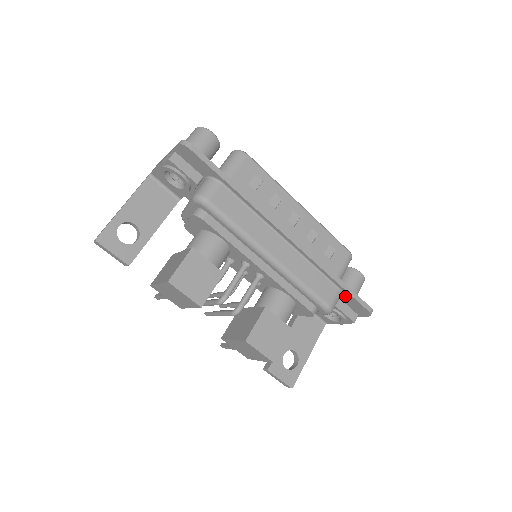
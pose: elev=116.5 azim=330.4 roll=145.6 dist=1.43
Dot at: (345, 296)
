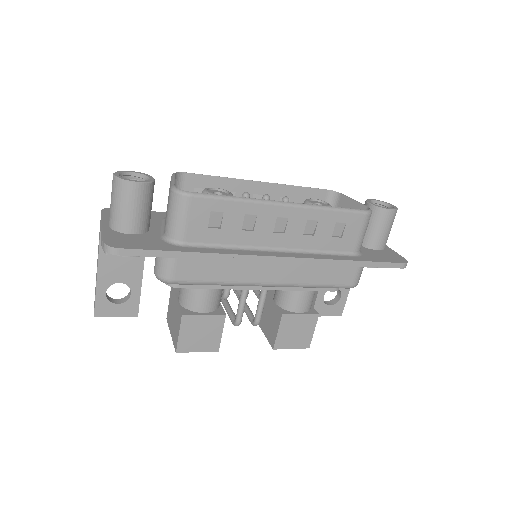
Dot at: occluded
